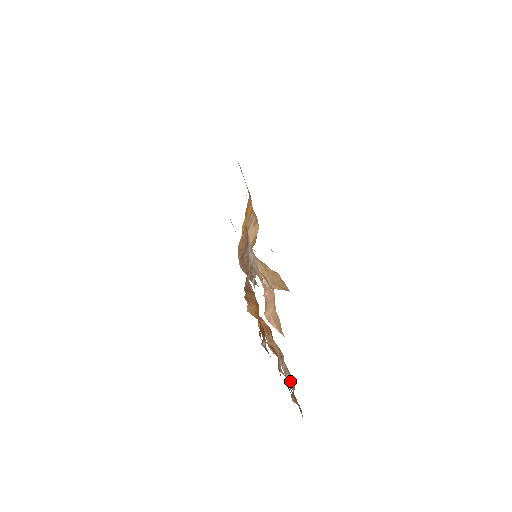
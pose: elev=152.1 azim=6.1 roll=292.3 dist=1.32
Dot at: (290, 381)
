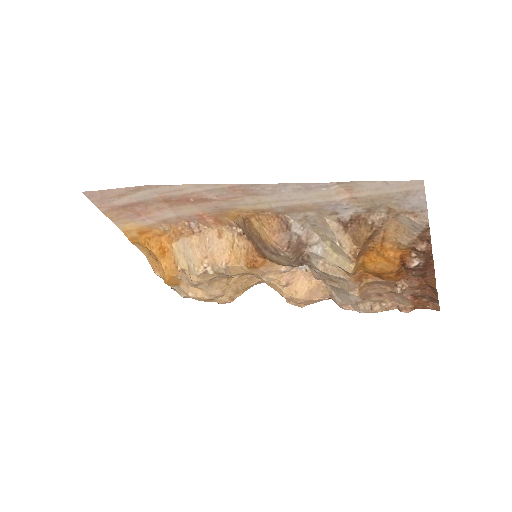
Dot at: (390, 304)
